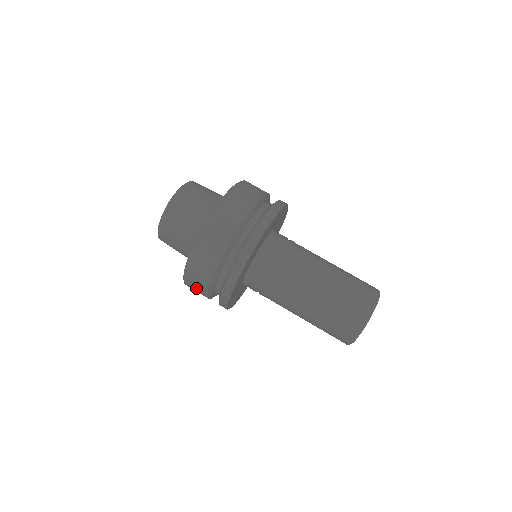
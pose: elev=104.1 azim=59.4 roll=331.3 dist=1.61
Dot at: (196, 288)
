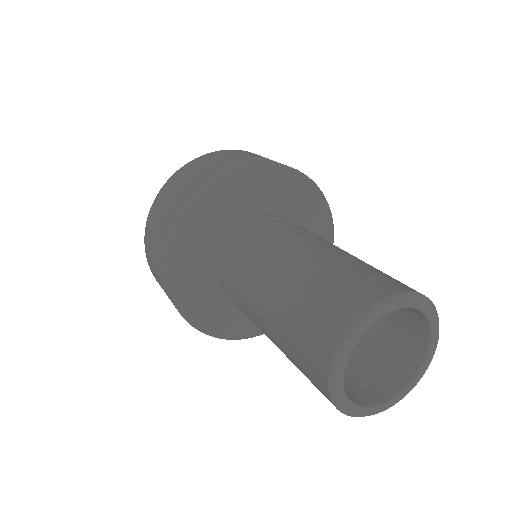
Dot at: (157, 213)
